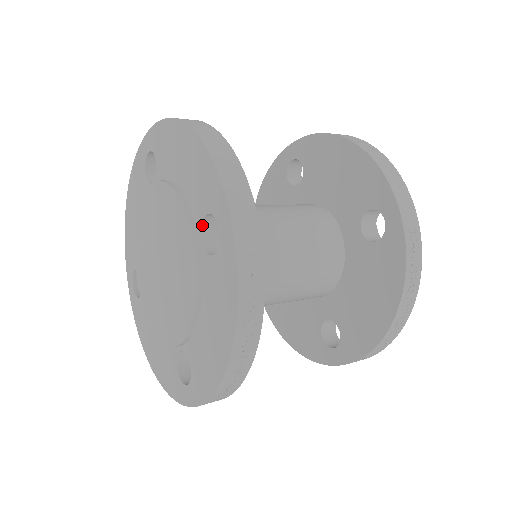
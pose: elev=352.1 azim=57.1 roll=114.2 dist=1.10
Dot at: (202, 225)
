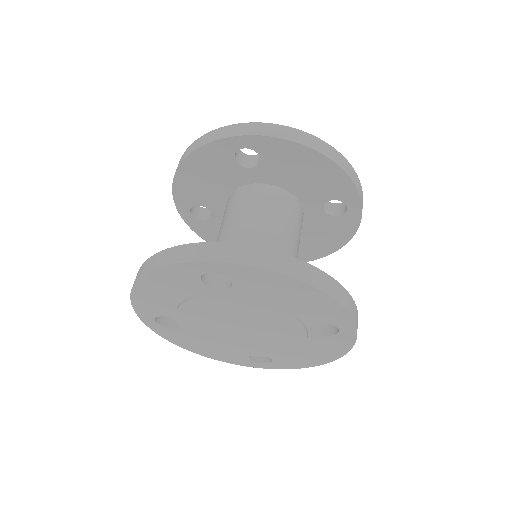
Dot at: occluded
